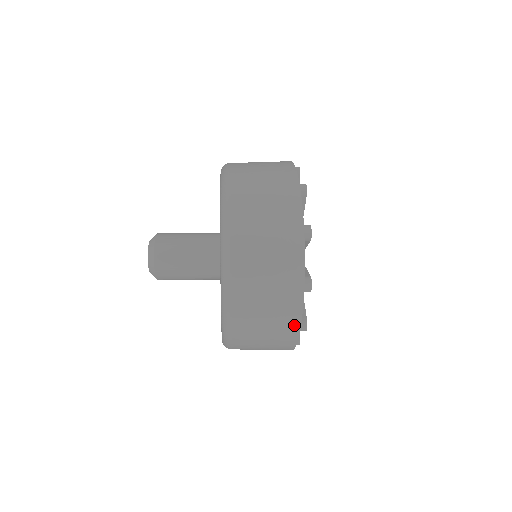
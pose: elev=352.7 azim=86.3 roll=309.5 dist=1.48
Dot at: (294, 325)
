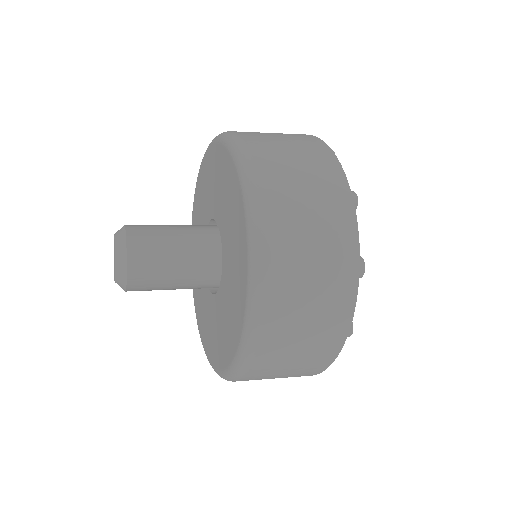
Dot at: occluded
